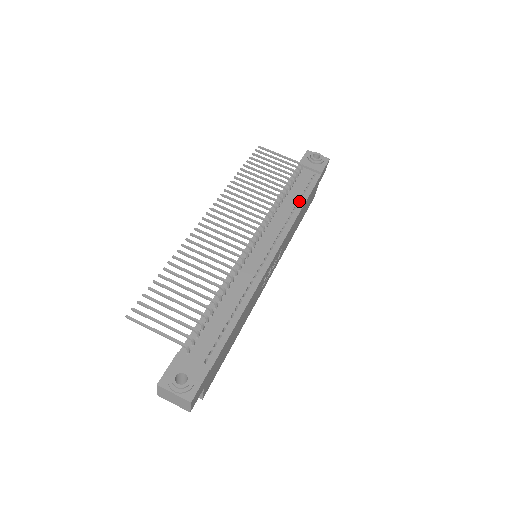
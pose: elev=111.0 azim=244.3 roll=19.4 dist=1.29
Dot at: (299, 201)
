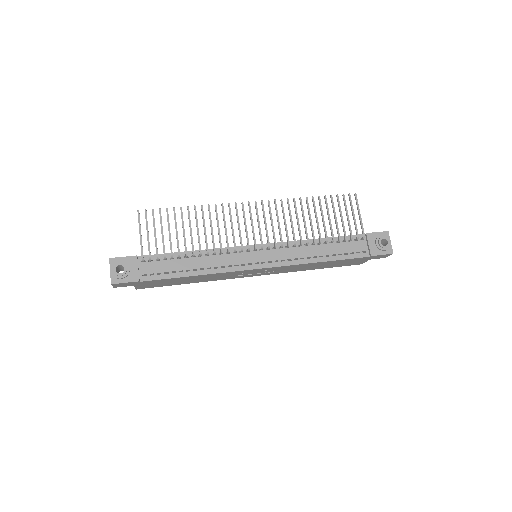
Dot at: occluded
